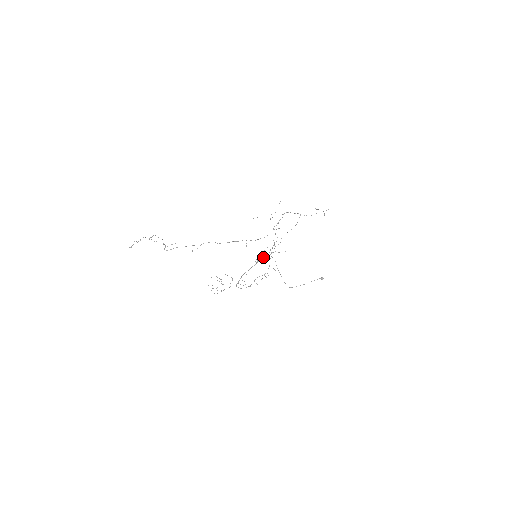
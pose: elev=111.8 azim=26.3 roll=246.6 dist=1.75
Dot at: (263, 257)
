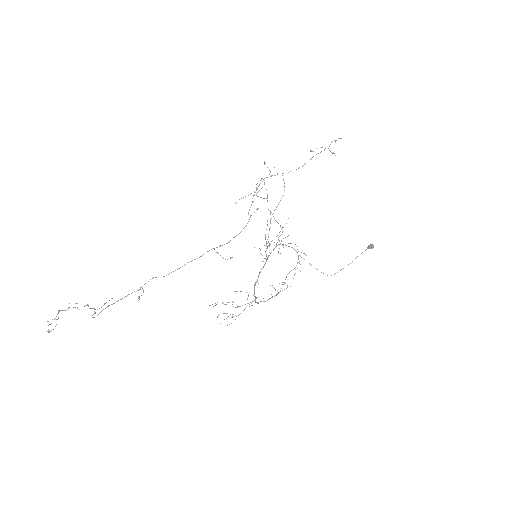
Dot at: occluded
